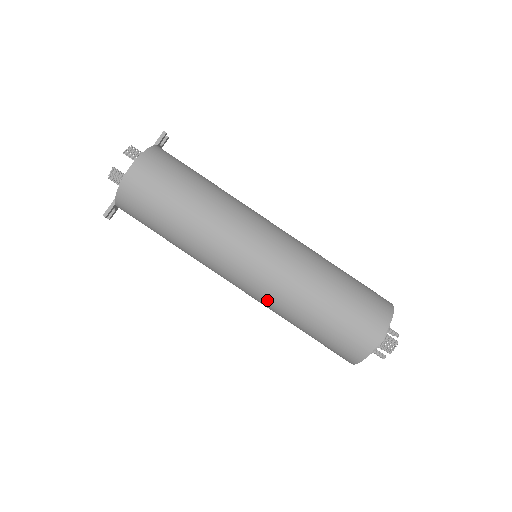
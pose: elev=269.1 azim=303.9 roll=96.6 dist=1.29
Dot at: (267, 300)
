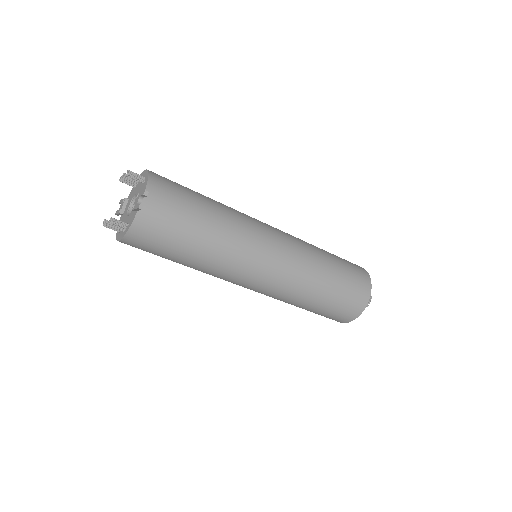
Dot at: occluded
